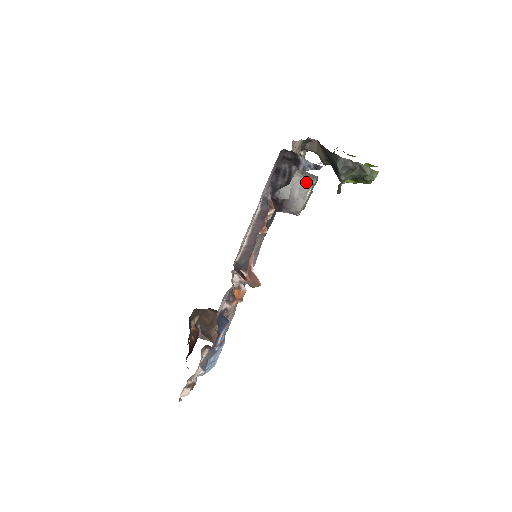
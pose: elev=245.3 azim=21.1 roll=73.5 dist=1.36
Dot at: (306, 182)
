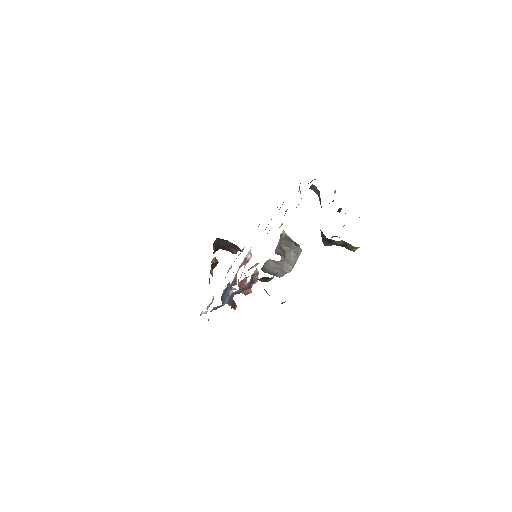
Dot at: (285, 270)
